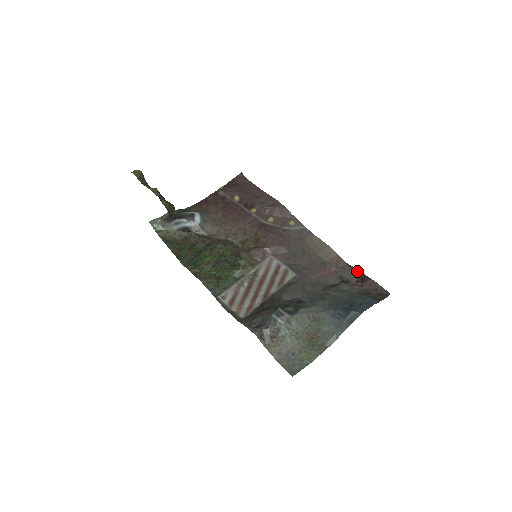
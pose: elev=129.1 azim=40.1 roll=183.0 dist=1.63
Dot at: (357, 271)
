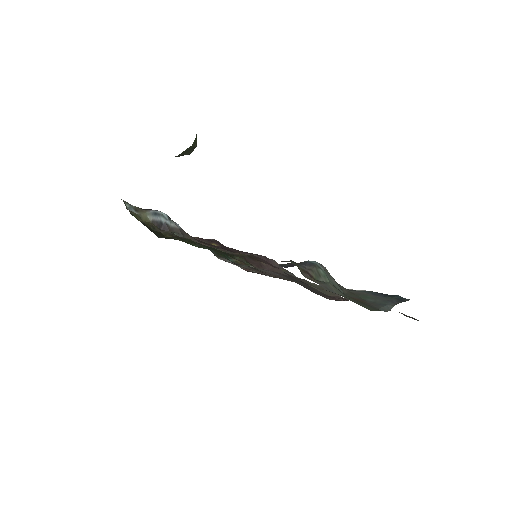
Dot at: occluded
